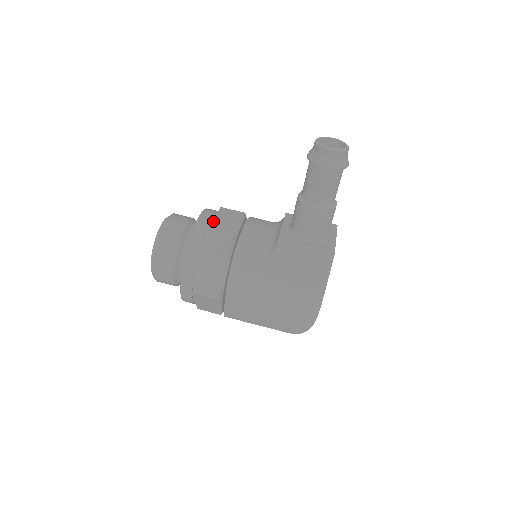
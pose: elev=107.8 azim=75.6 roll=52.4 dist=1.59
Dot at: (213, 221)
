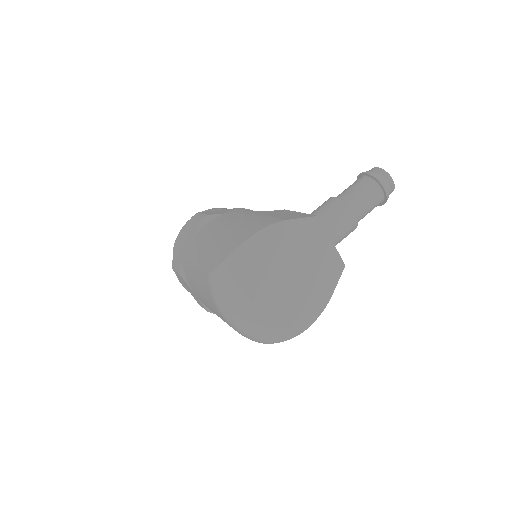
Dot at: occluded
